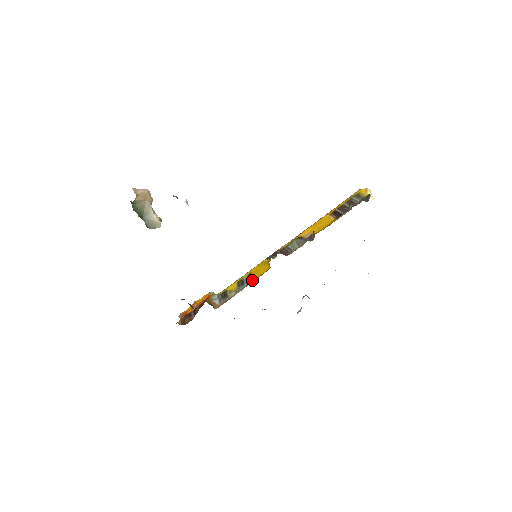
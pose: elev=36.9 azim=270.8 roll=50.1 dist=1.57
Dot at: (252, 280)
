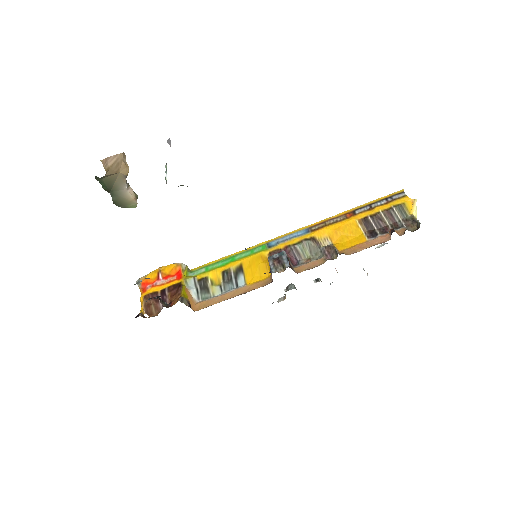
Dot at: (244, 282)
